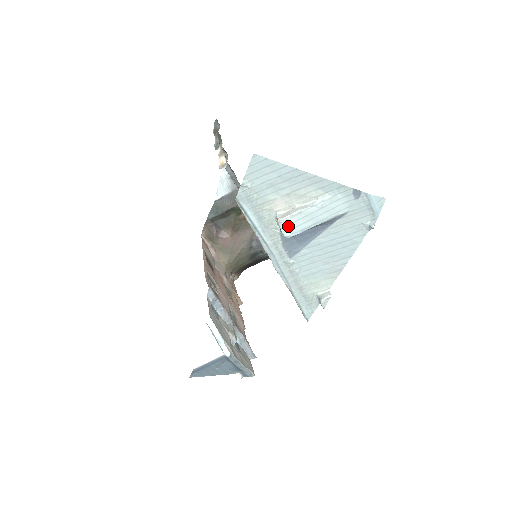
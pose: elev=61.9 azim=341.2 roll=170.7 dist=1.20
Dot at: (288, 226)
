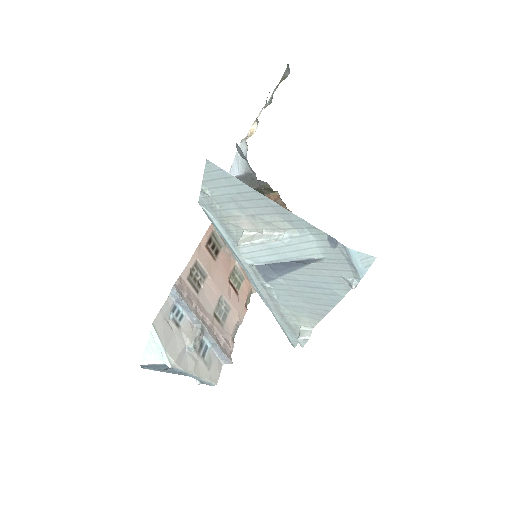
Dot at: (249, 253)
